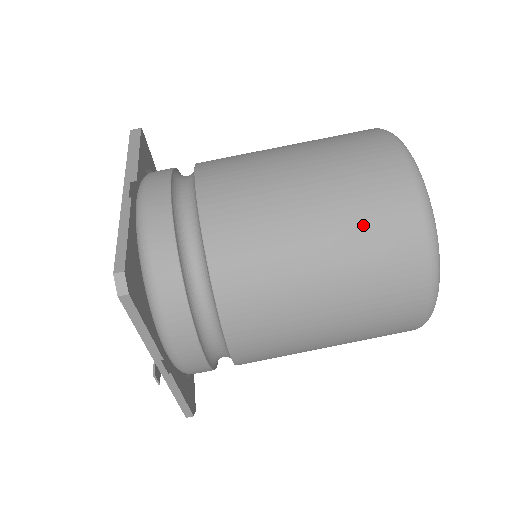
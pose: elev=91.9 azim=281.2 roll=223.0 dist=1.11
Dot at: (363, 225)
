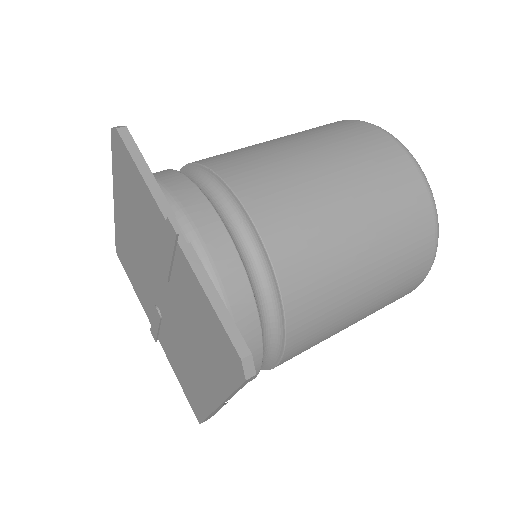
Dot at: (308, 130)
